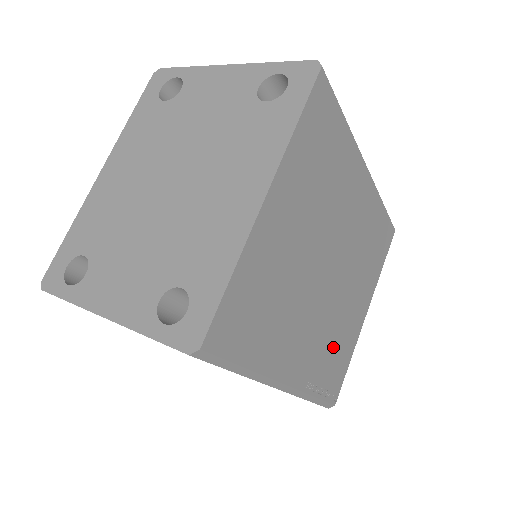
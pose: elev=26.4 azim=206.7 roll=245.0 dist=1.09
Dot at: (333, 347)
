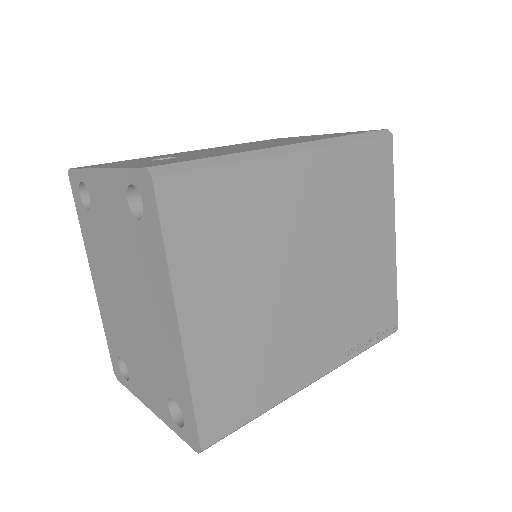
Dot at: (361, 305)
